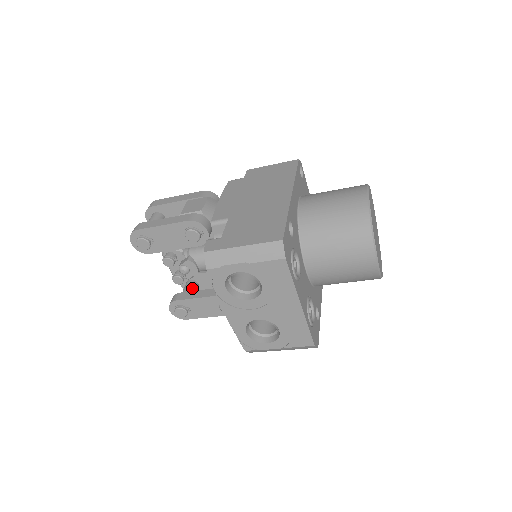
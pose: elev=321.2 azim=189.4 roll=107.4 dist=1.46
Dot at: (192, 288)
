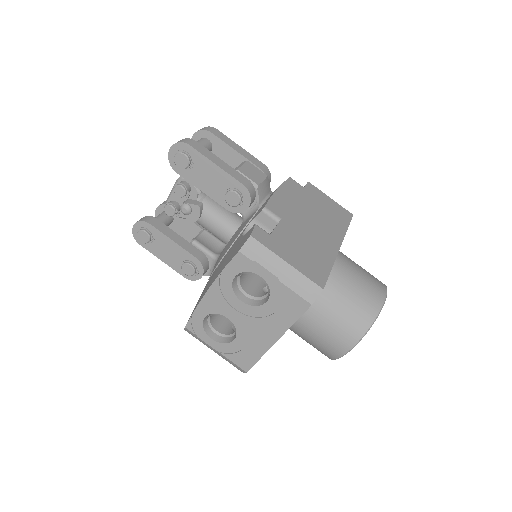
Dot at: (167, 222)
